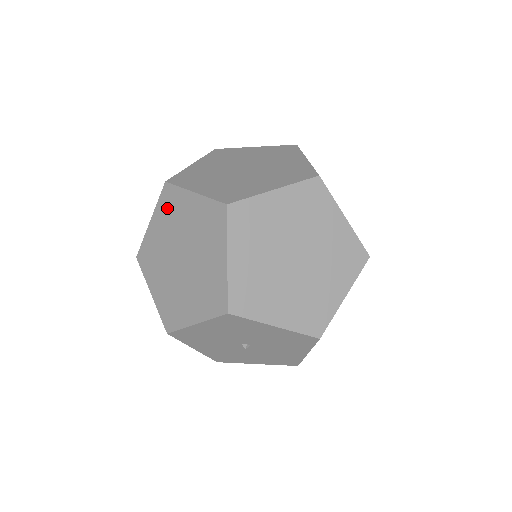
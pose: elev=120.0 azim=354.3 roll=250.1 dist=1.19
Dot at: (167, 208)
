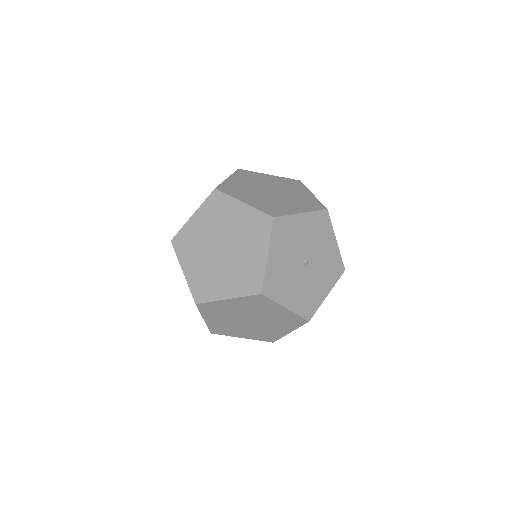
Dot at: (186, 247)
